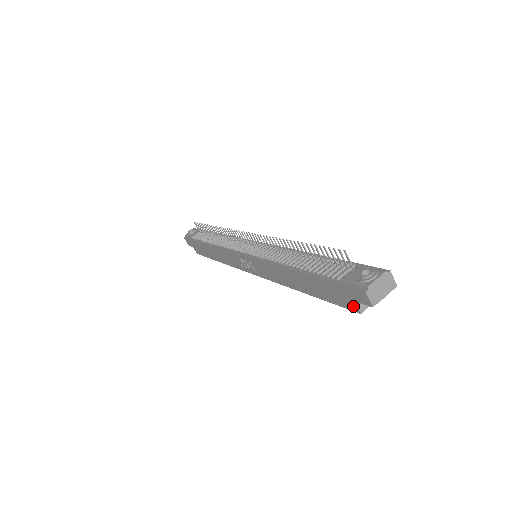
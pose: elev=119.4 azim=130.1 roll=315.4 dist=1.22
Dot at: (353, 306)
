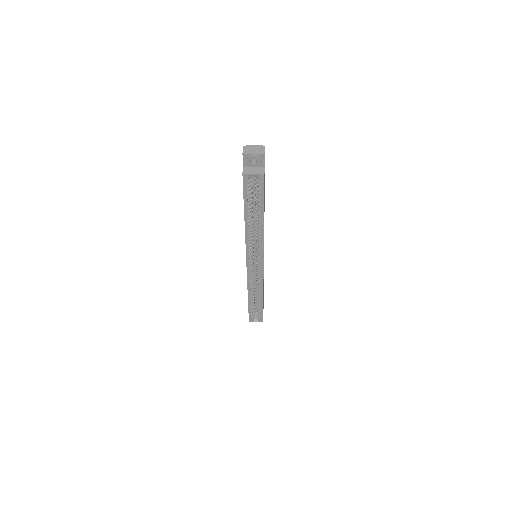
Dot at: occluded
